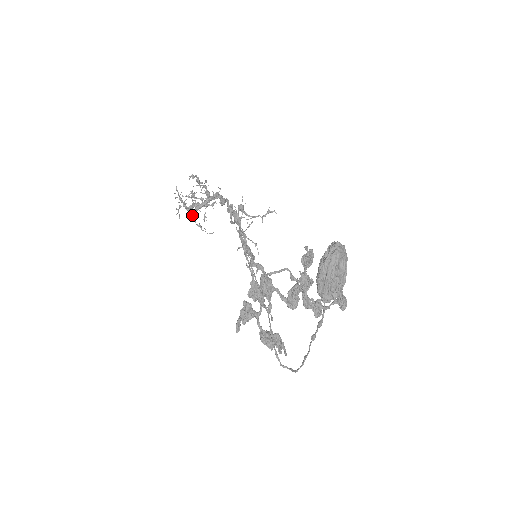
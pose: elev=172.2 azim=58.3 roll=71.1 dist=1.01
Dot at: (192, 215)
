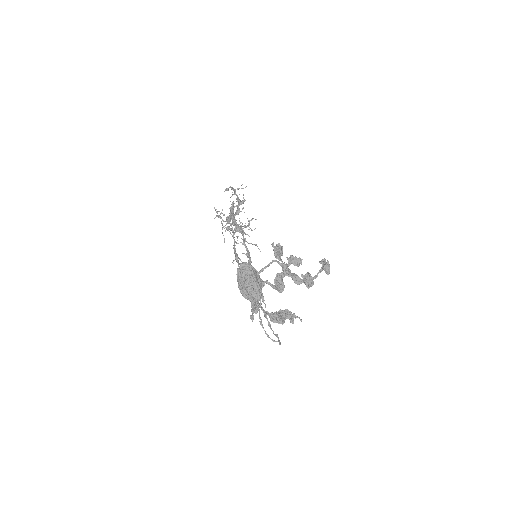
Dot at: occluded
